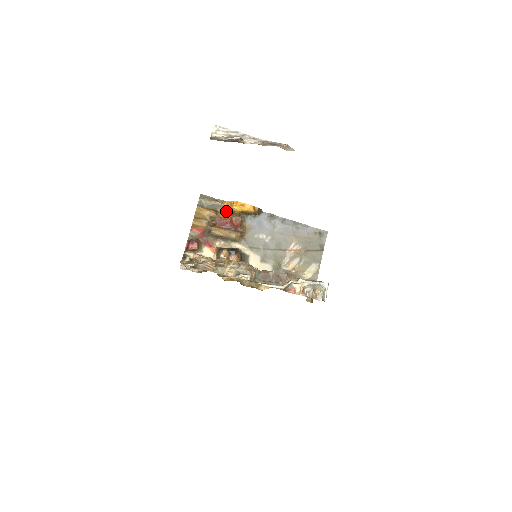
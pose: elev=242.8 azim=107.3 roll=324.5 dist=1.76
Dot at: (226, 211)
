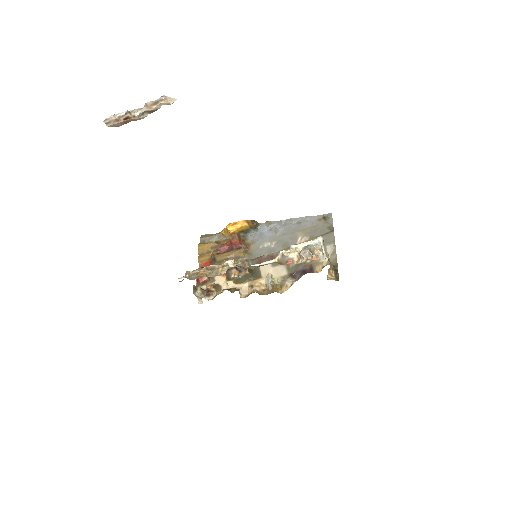
Dot at: (226, 238)
